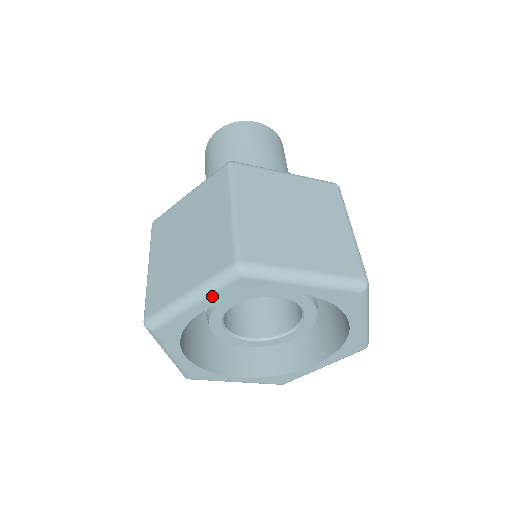
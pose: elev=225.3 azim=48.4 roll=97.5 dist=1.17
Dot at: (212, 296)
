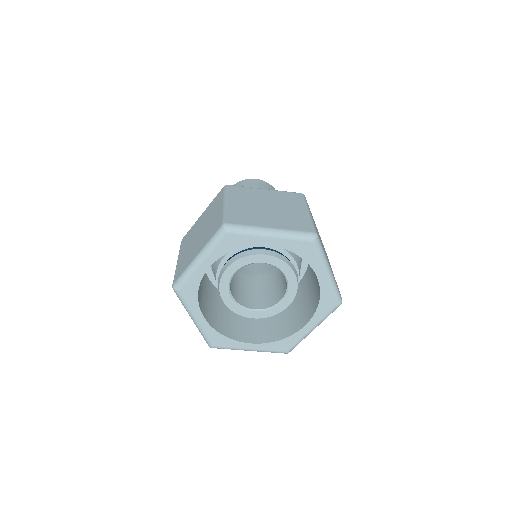
Dot at: (286, 240)
